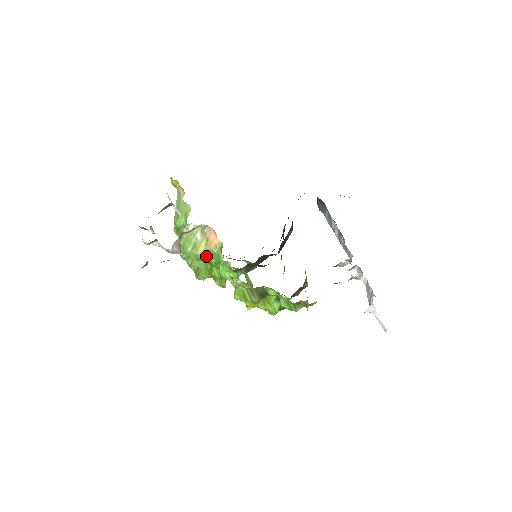
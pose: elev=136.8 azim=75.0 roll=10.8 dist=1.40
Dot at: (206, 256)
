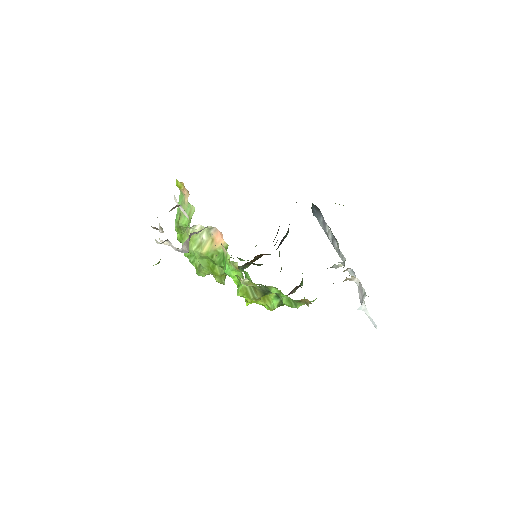
Dot at: (210, 255)
